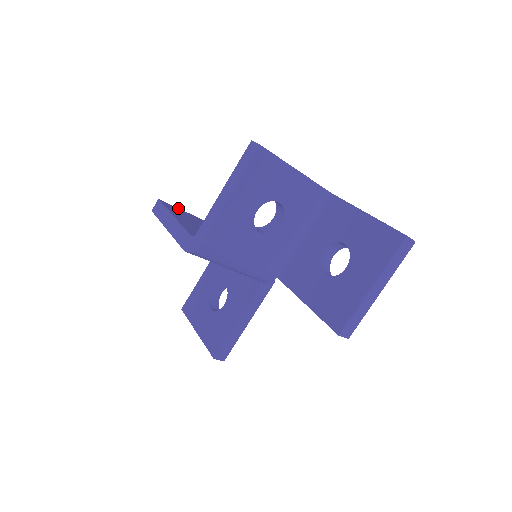
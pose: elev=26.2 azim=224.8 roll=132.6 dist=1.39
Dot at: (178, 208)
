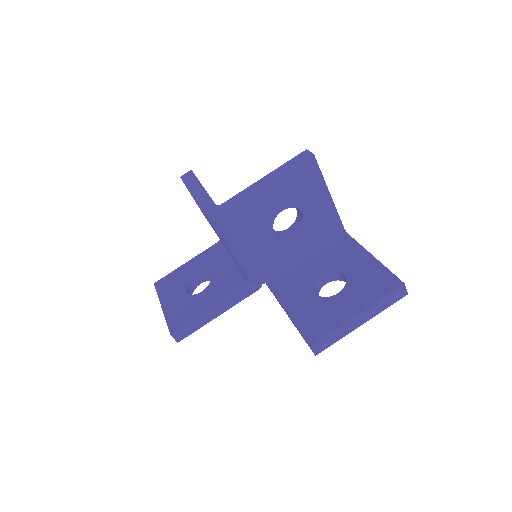
Dot at: occluded
